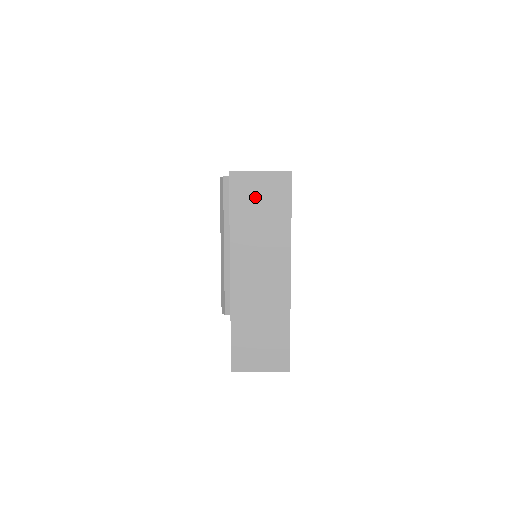
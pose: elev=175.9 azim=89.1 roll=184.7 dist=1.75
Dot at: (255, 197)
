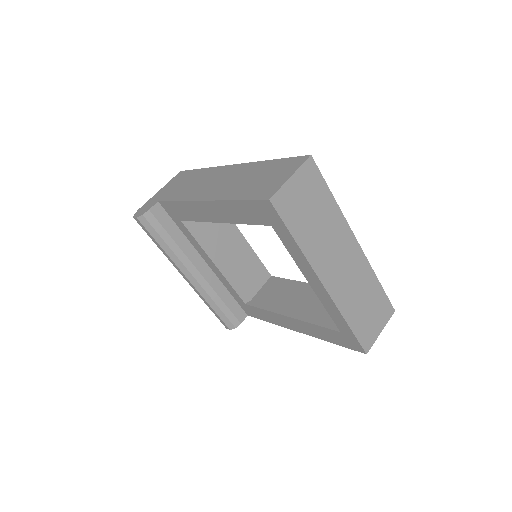
Dot at: (301, 203)
